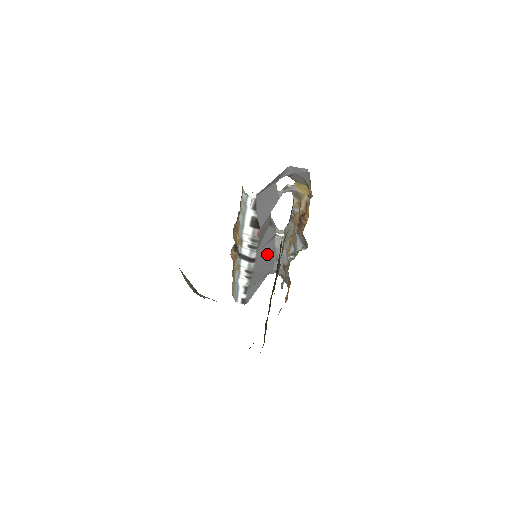
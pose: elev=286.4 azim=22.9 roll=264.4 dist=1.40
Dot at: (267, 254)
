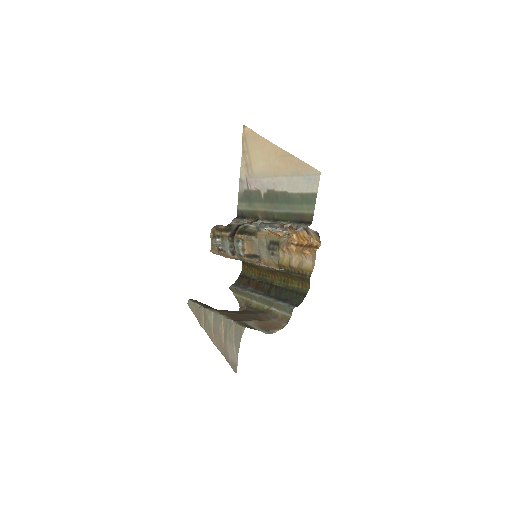
Dot at: occluded
